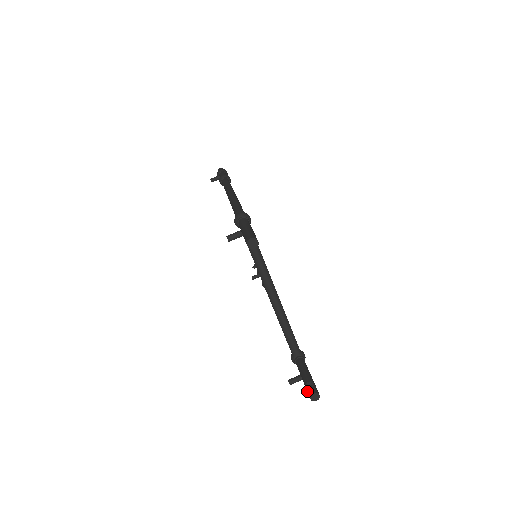
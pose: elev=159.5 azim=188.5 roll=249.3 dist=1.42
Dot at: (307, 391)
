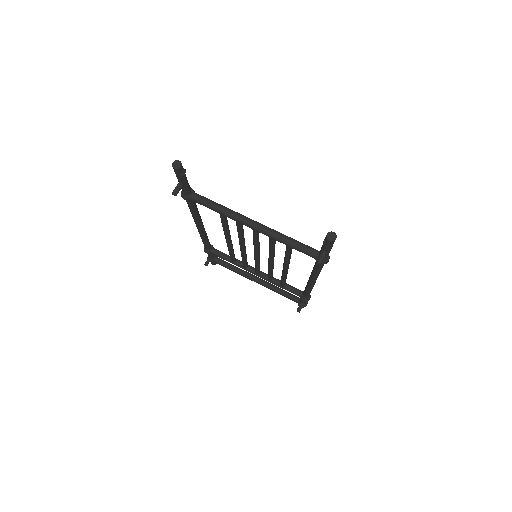
Dot at: (326, 243)
